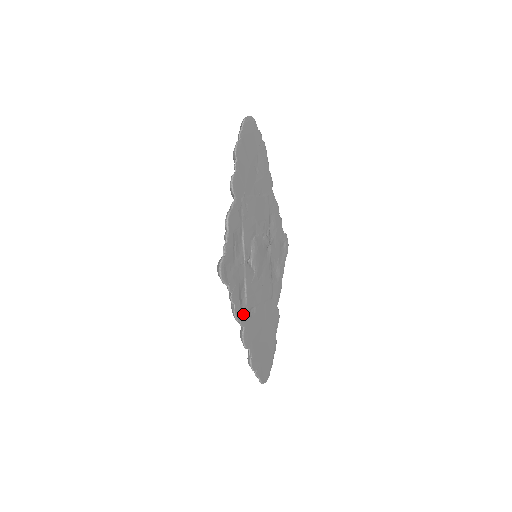
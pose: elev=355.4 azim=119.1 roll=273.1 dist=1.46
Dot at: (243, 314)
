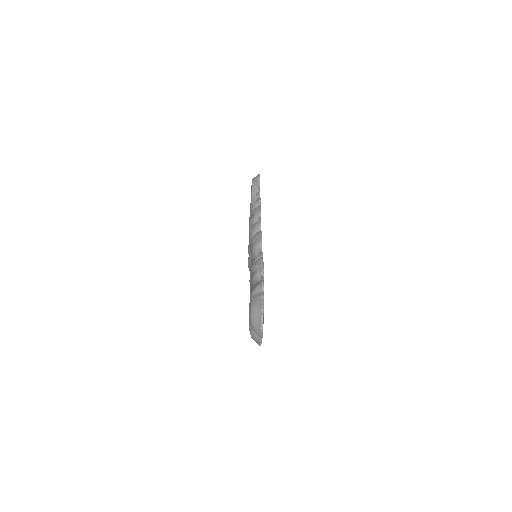
Dot at: occluded
